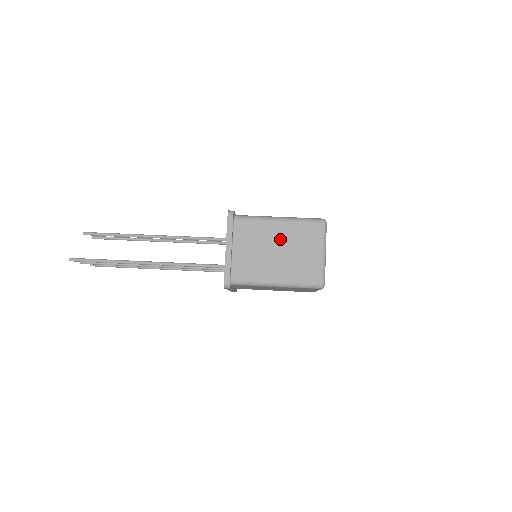
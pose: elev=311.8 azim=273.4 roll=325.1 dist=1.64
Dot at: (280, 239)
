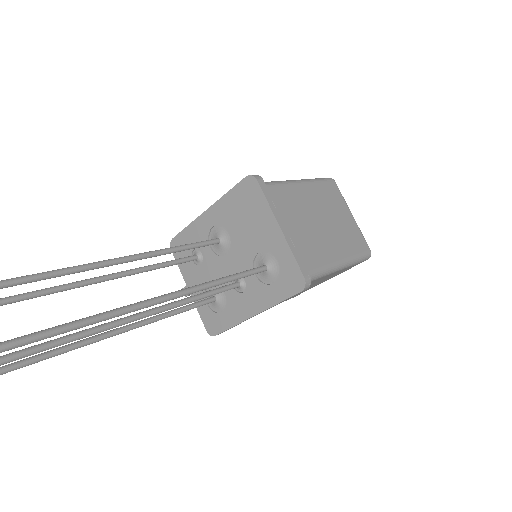
Dot at: (315, 206)
